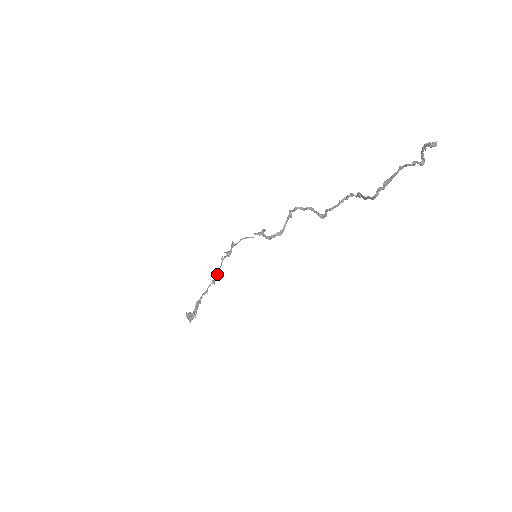
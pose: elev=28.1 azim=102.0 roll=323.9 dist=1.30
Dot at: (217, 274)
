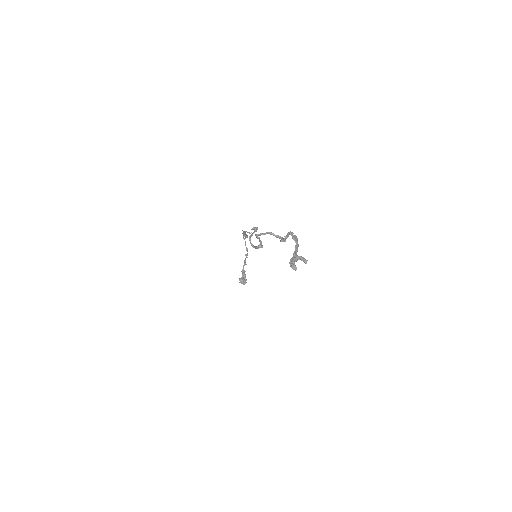
Dot at: (246, 250)
